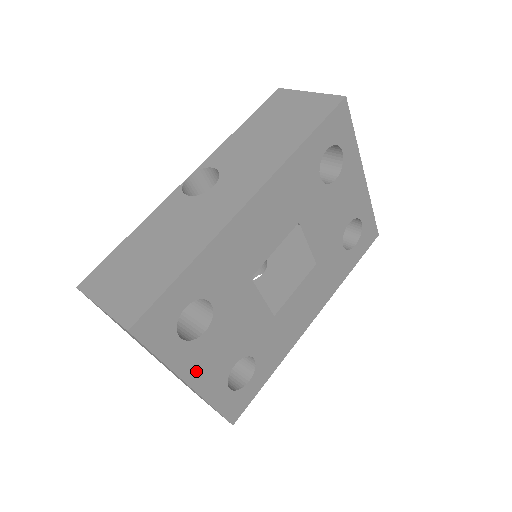
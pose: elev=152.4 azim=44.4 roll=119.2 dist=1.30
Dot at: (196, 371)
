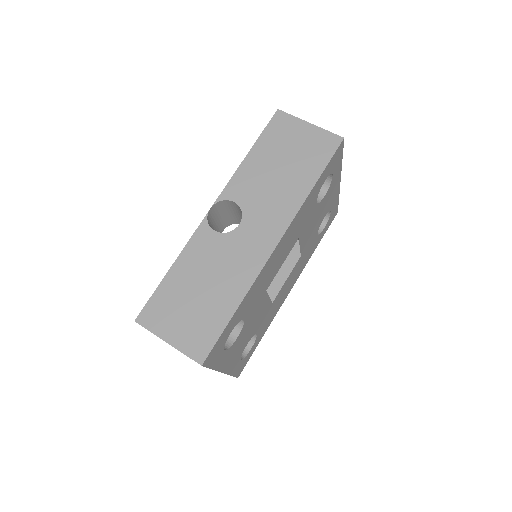
Dot at: (228, 362)
